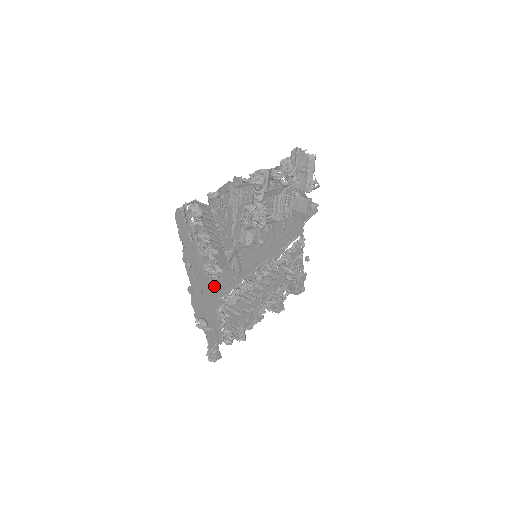
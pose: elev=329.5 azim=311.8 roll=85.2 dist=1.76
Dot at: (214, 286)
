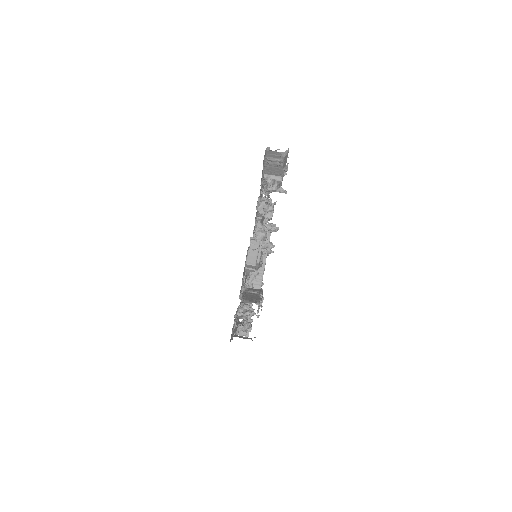
Dot at: occluded
